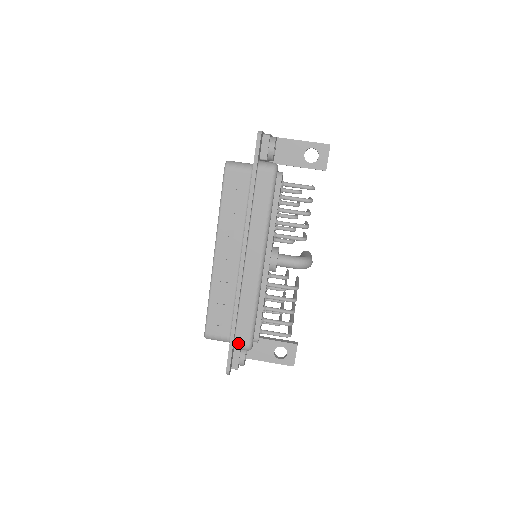
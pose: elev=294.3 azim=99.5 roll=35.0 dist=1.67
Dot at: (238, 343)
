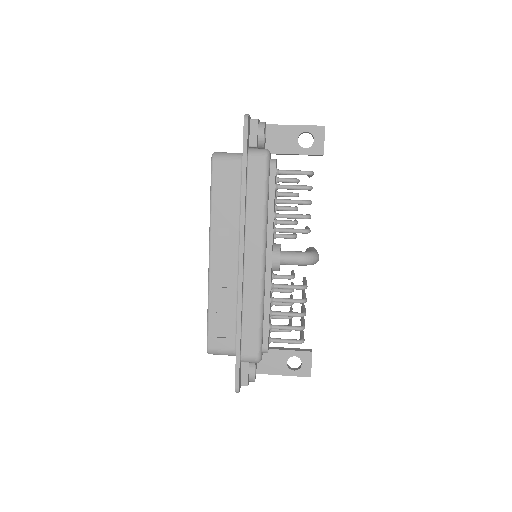
Dot at: (245, 355)
